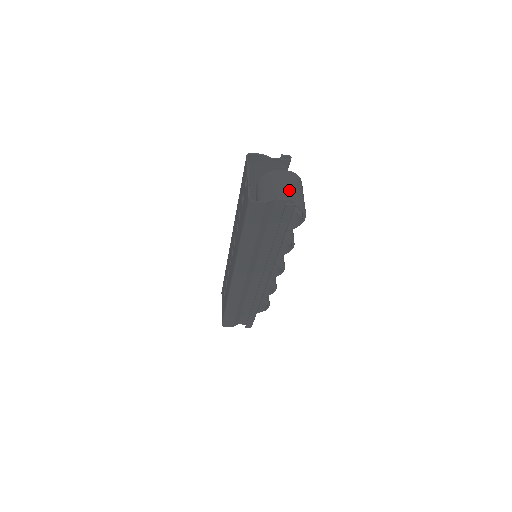
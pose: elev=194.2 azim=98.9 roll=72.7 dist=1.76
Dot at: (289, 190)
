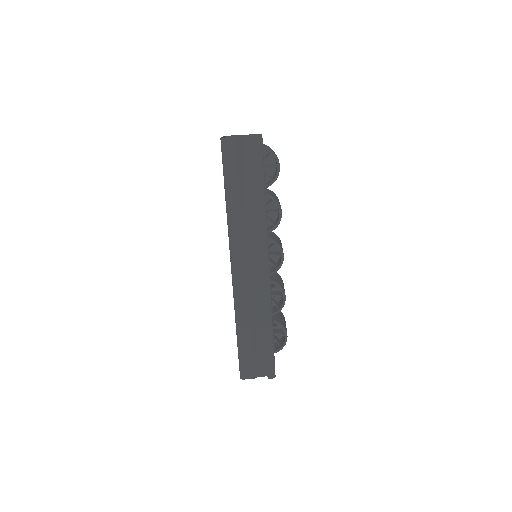
Dot at: occluded
